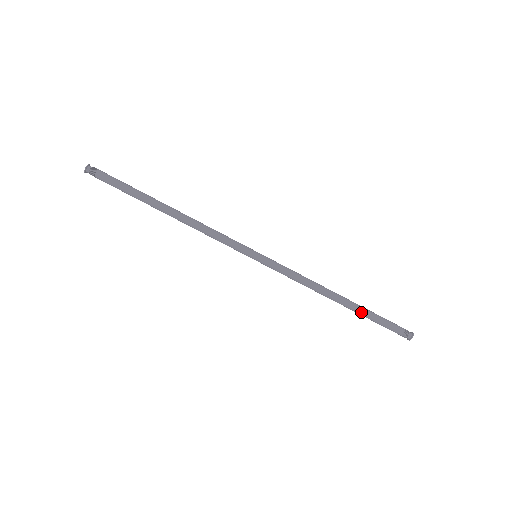
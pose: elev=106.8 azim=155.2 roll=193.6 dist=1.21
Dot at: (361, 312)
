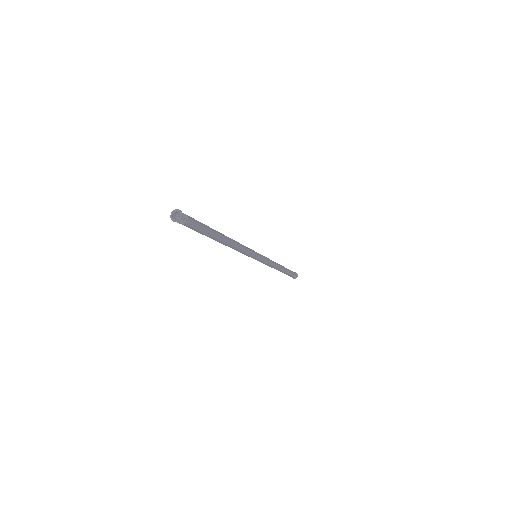
Dot at: (286, 273)
